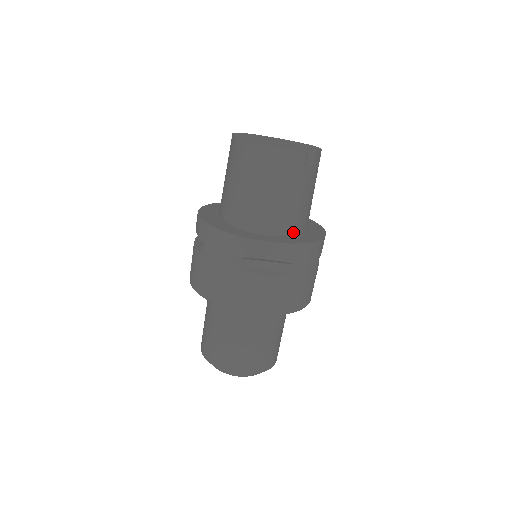
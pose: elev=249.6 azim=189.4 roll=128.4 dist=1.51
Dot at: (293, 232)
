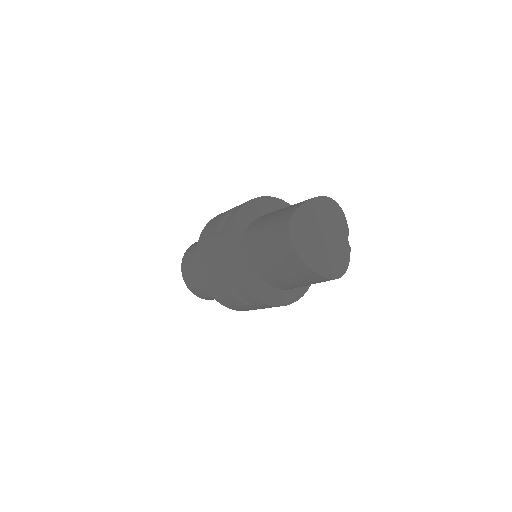
Dot at: occluded
